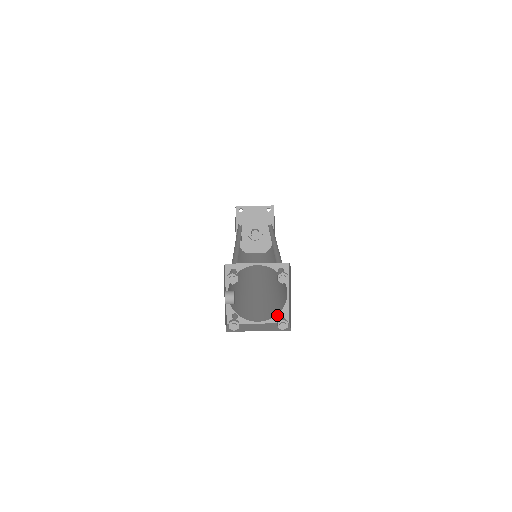
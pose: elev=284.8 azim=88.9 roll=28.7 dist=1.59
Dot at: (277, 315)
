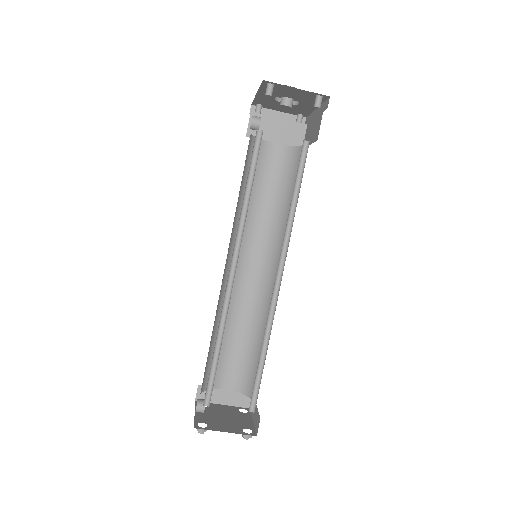
Dot at: (243, 394)
